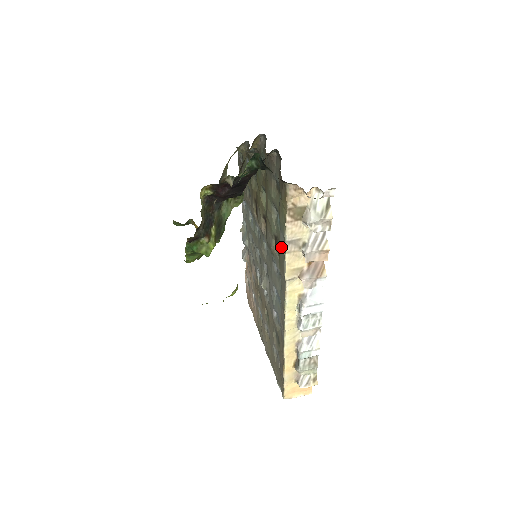
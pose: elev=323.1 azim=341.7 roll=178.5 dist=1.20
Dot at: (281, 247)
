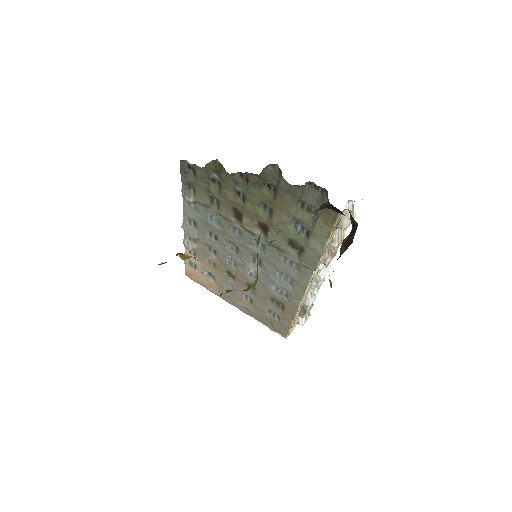
Dot at: (311, 250)
